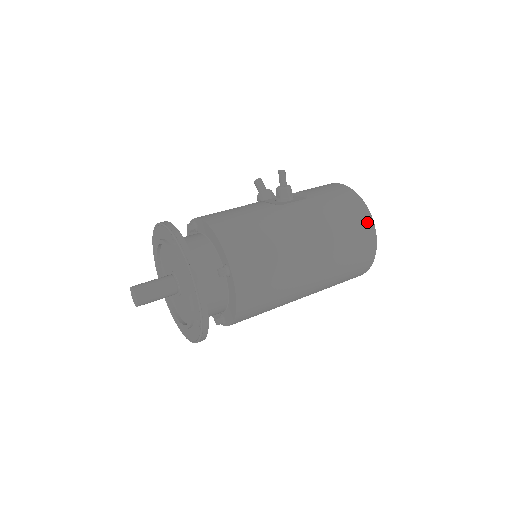
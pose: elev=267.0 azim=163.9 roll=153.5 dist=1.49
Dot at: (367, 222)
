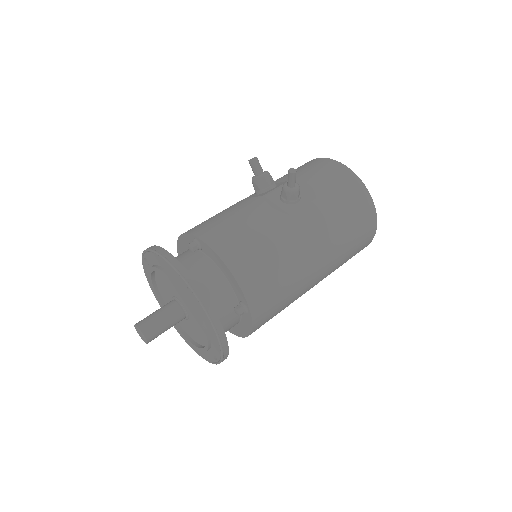
Dot at: (371, 219)
